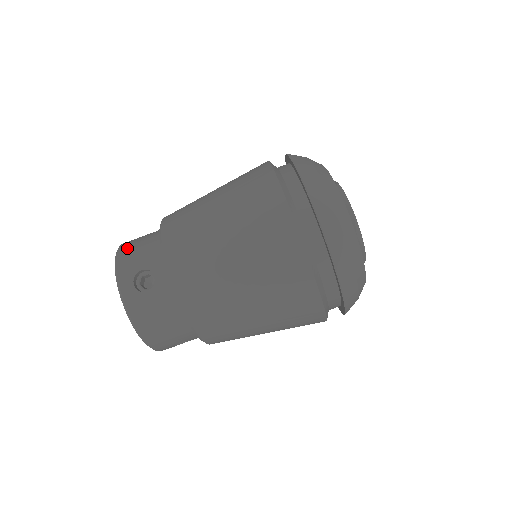
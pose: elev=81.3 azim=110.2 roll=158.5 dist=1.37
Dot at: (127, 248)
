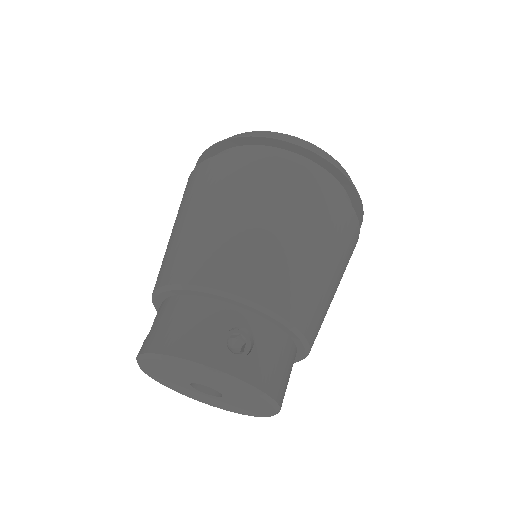
Dot at: (174, 340)
